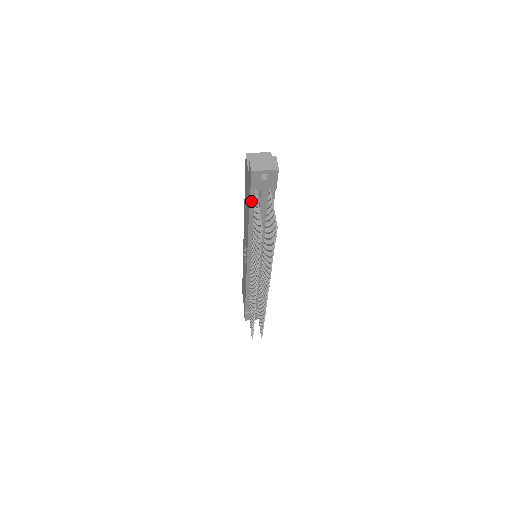
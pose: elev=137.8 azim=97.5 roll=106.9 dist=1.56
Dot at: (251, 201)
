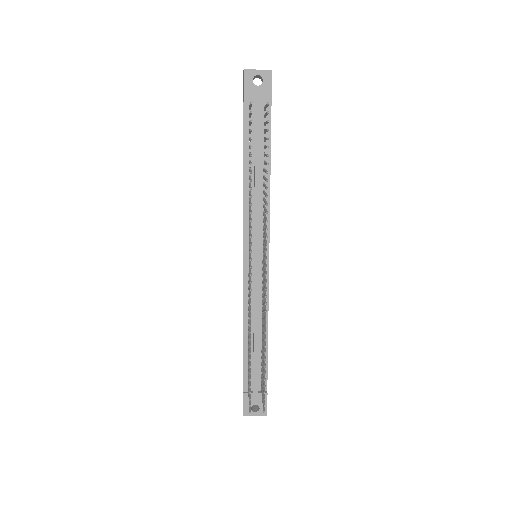
Dot at: (245, 126)
